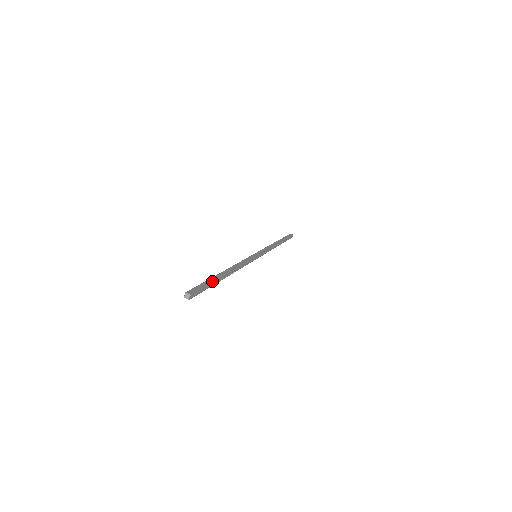
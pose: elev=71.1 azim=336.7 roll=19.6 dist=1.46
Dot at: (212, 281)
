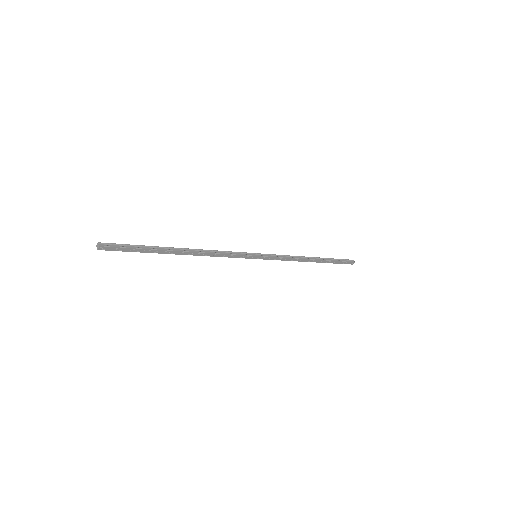
Dot at: (146, 246)
